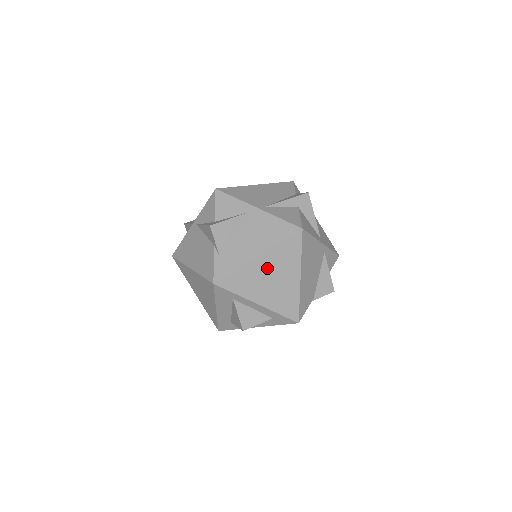
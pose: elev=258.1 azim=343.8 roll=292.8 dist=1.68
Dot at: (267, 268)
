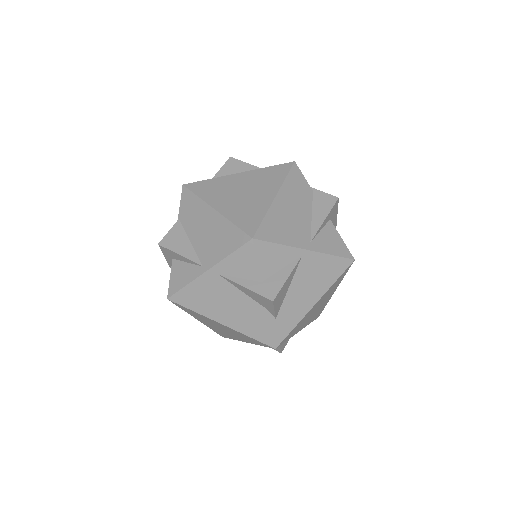
Dot at: (317, 305)
